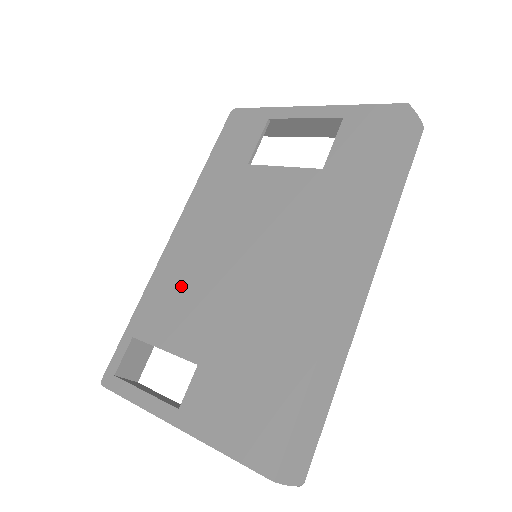
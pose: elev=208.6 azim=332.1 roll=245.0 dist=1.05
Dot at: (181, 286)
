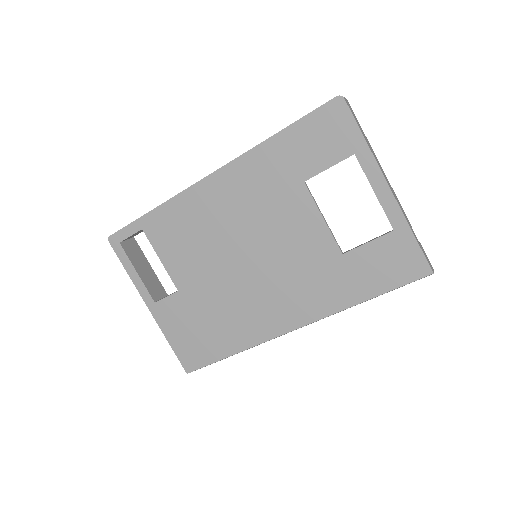
Dot at: (194, 229)
